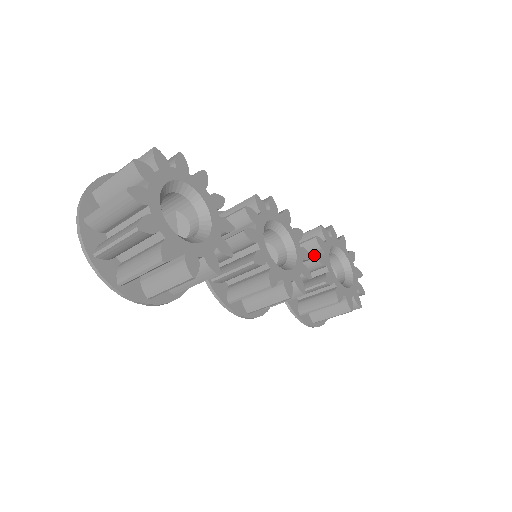
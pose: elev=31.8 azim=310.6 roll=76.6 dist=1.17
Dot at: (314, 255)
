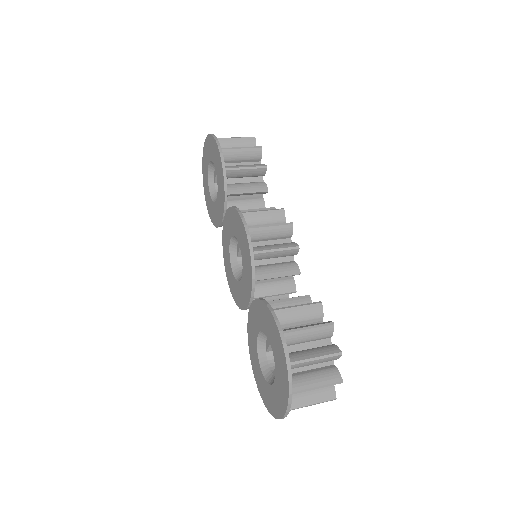
Dot at: occluded
